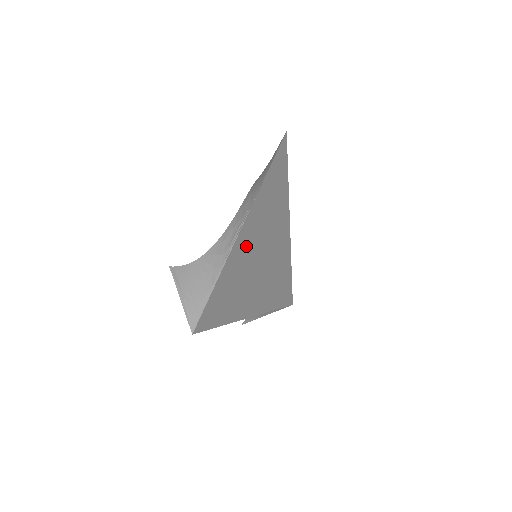
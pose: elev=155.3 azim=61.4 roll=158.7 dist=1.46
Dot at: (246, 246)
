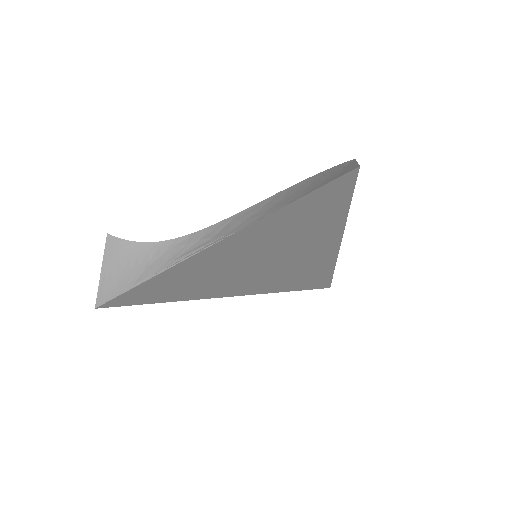
Dot at: (210, 263)
